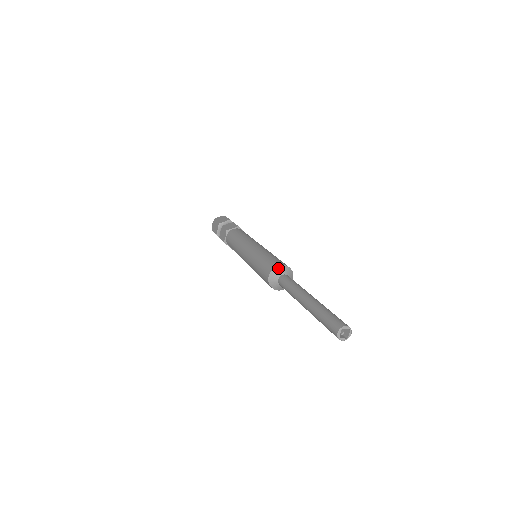
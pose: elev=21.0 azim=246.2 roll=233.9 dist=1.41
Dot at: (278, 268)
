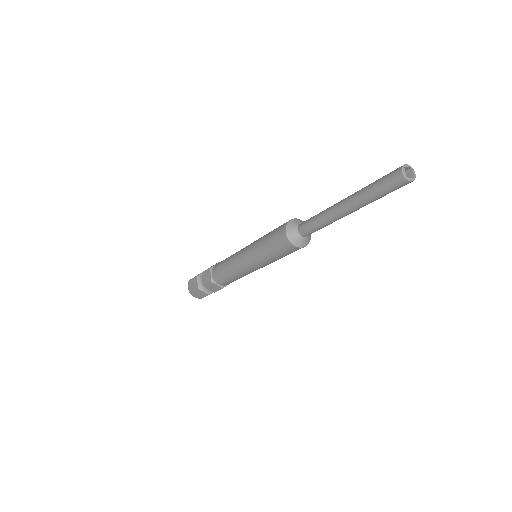
Dot at: (292, 221)
